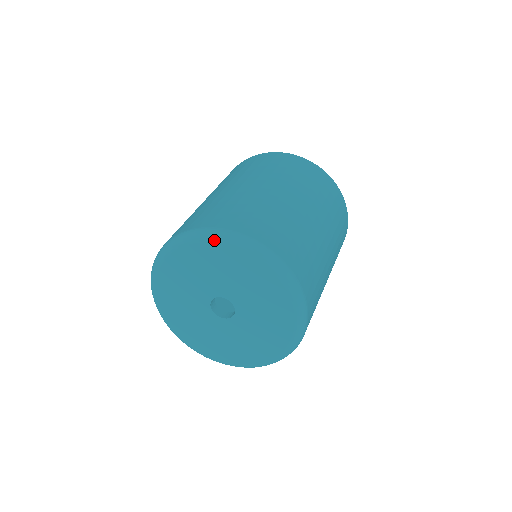
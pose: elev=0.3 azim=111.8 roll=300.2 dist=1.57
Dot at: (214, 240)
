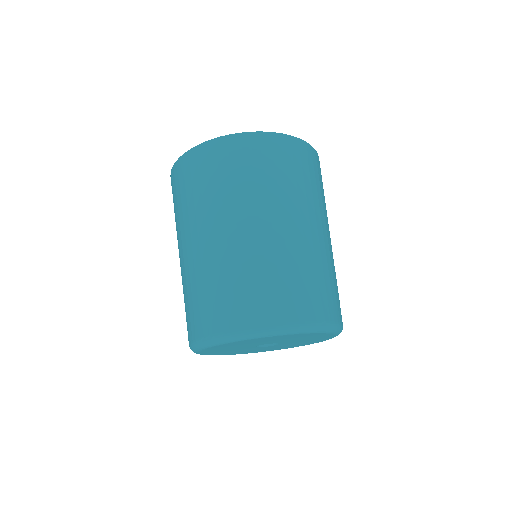
Dot at: (312, 333)
